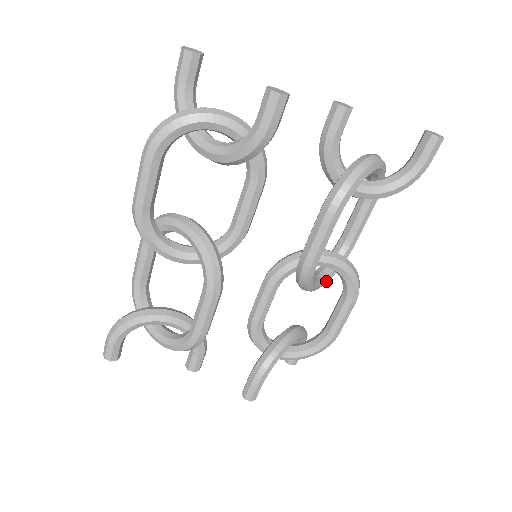
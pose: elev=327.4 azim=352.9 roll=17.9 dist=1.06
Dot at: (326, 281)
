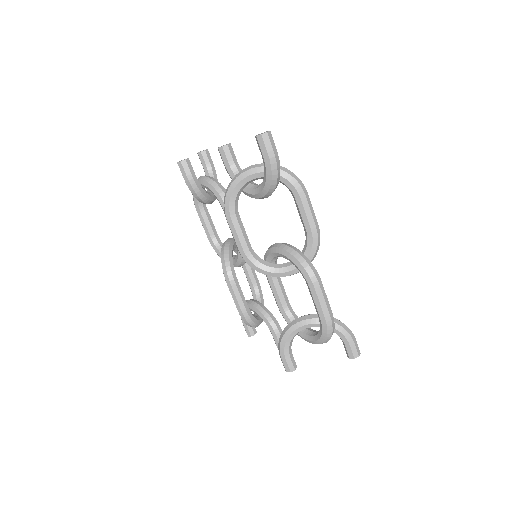
Dot at: (293, 269)
